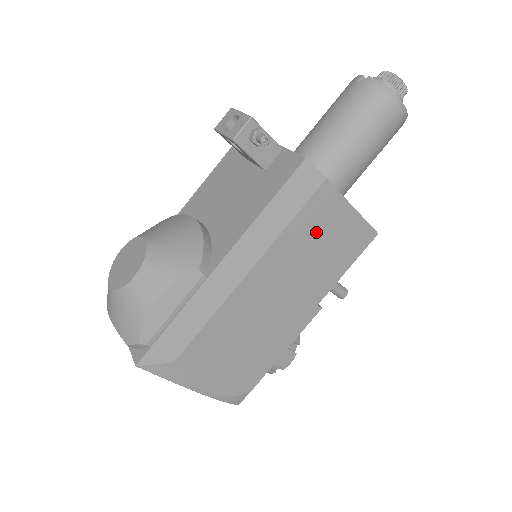
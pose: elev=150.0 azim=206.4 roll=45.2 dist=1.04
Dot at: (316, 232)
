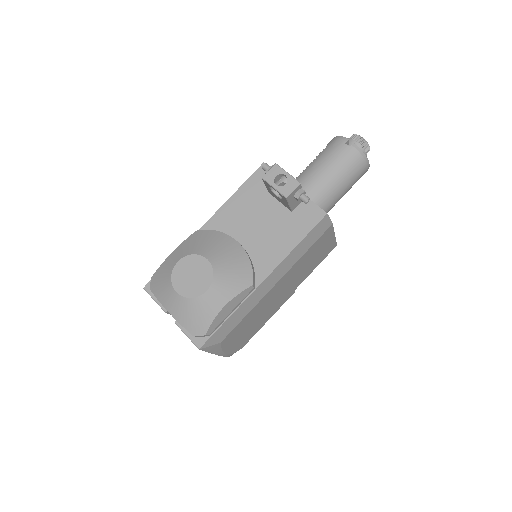
Dot at: (314, 252)
